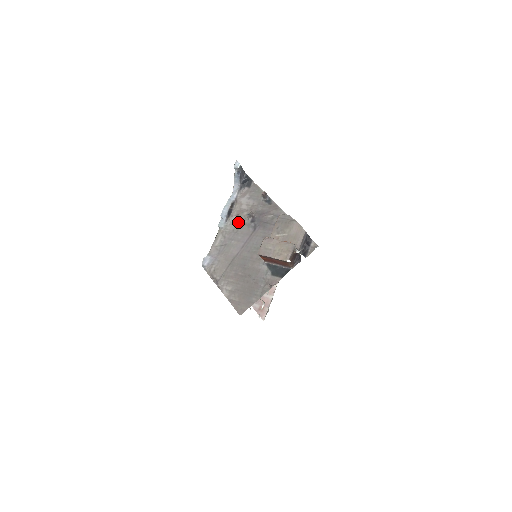
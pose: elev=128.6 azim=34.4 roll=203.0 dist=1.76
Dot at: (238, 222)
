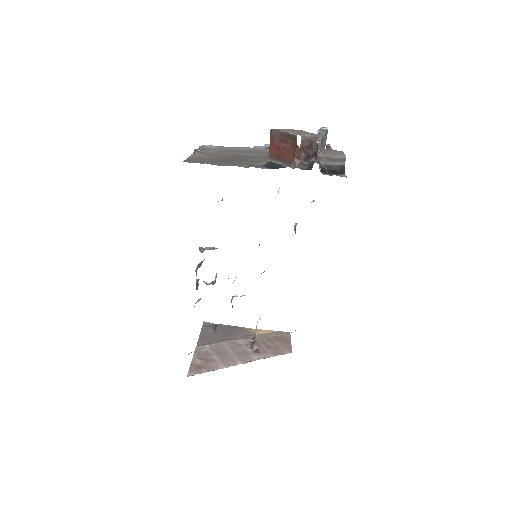
Dot at: occluded
